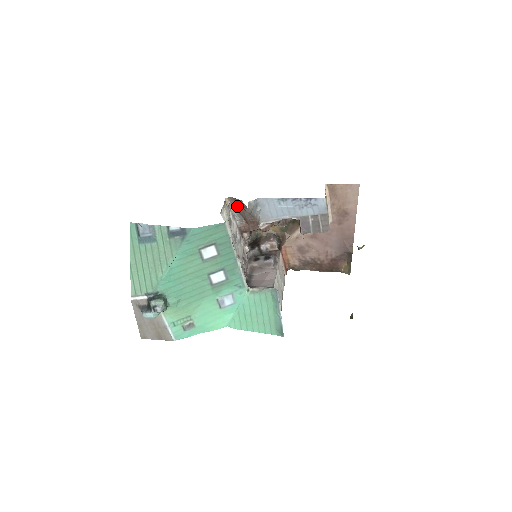
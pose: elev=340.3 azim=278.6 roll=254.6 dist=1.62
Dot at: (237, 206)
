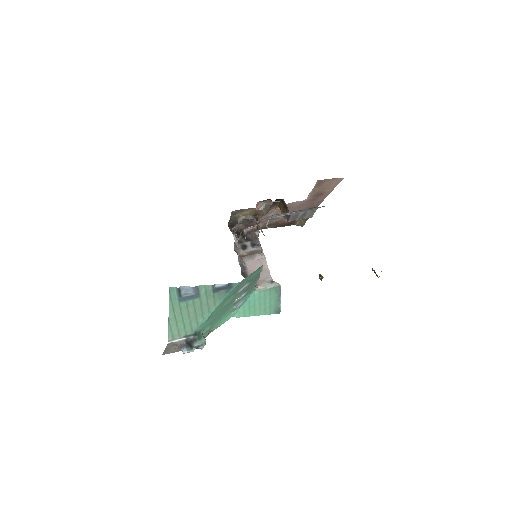
Dot at: (245, 221)
